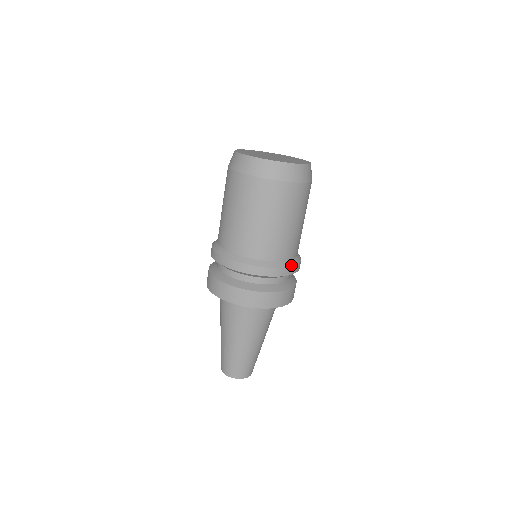
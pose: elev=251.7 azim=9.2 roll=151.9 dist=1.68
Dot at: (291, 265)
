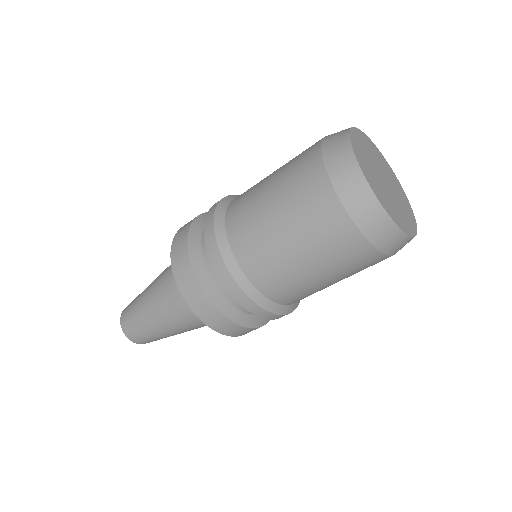
Dot at: (285, 313)
